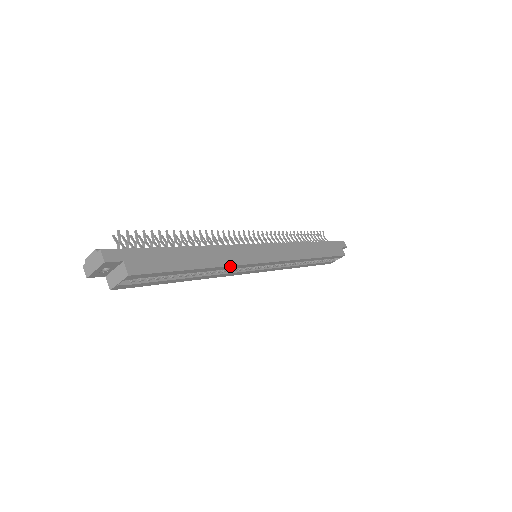
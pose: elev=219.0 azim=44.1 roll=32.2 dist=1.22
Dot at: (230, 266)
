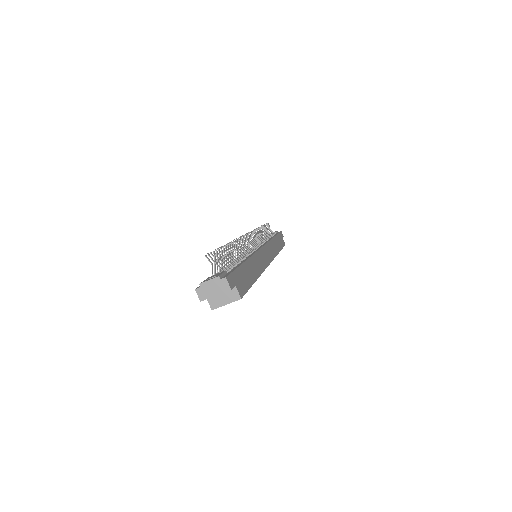
Dot at: occluded
